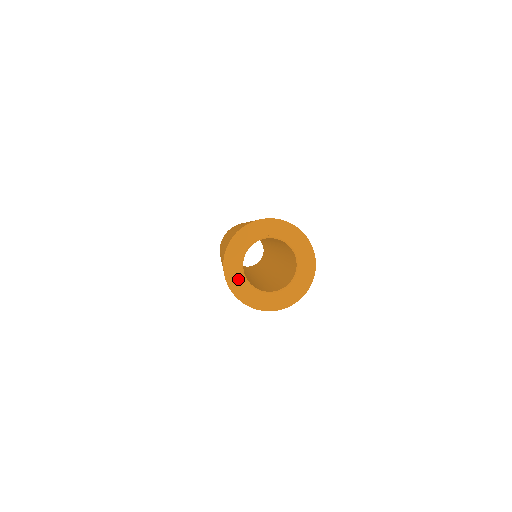
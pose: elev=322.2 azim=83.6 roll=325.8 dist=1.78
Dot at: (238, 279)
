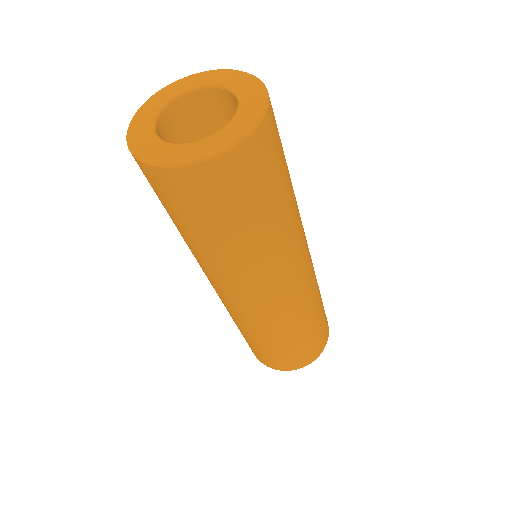
Dot at: (143, 132)
